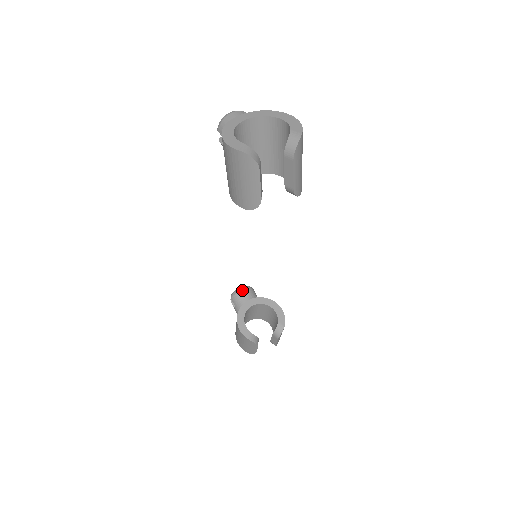
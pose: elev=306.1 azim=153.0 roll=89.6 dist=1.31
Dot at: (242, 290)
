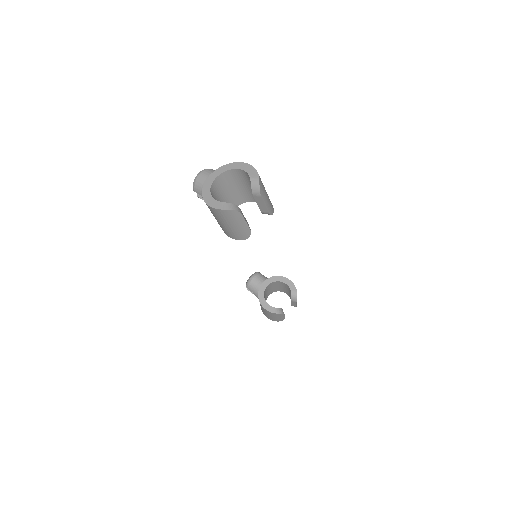
Dot at: (252, 278)
